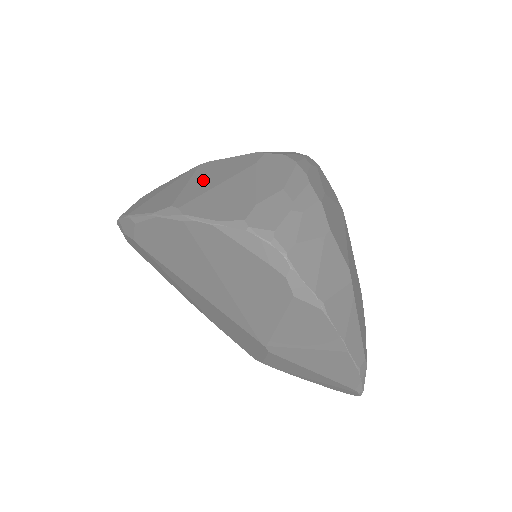
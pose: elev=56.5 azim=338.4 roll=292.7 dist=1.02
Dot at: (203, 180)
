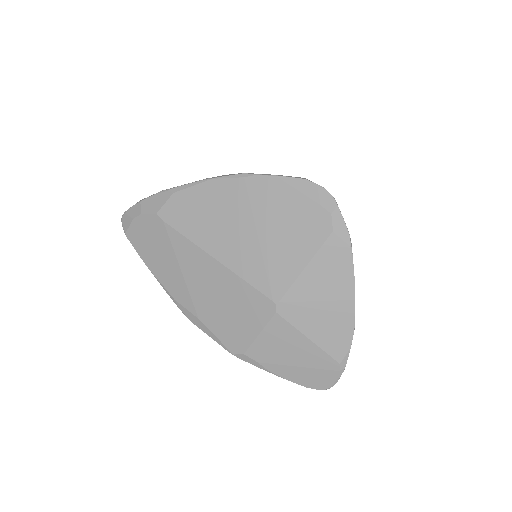
Dot at: occluded
